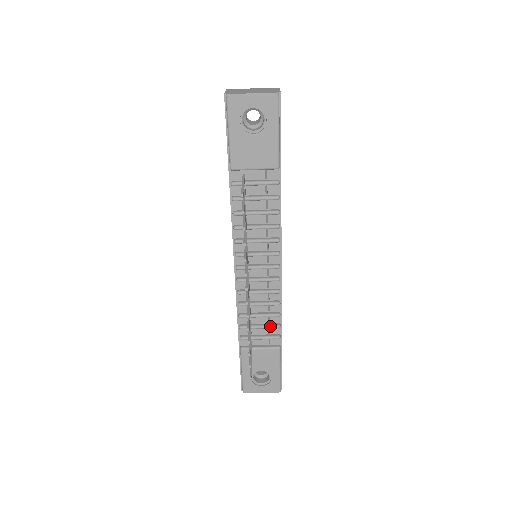
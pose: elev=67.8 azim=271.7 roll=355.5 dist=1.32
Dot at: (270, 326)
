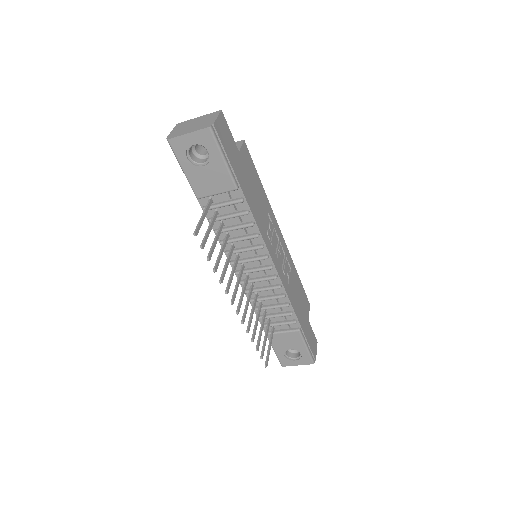
Dot at: (283, 315)
